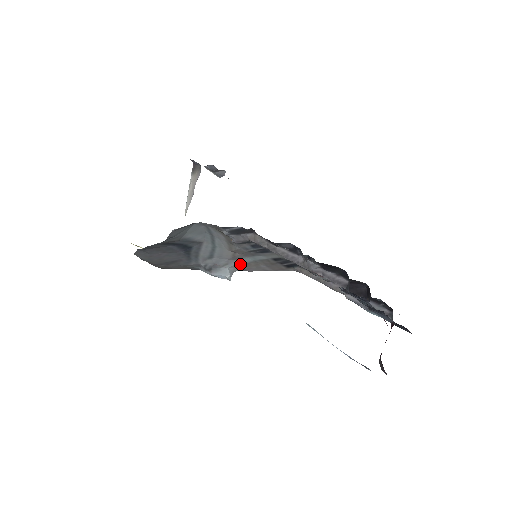
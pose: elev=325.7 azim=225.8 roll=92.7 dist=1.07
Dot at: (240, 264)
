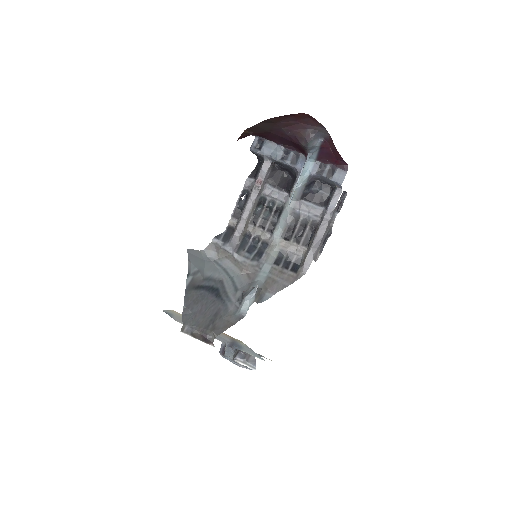
Dot at: (260, 284)
